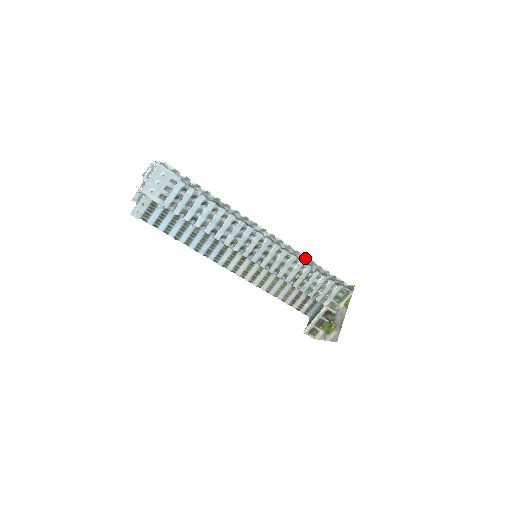
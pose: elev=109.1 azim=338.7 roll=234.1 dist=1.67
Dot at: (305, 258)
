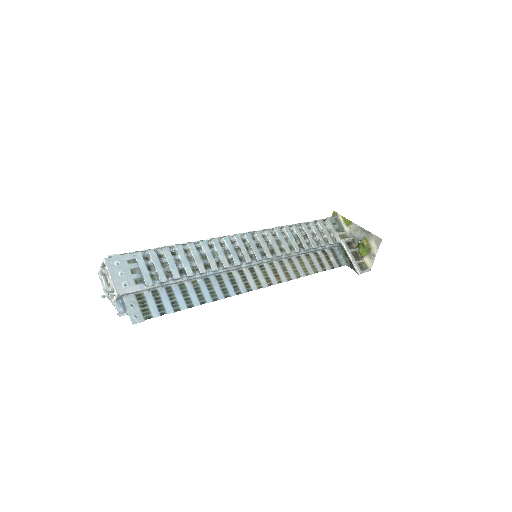
Dot at: occluded
